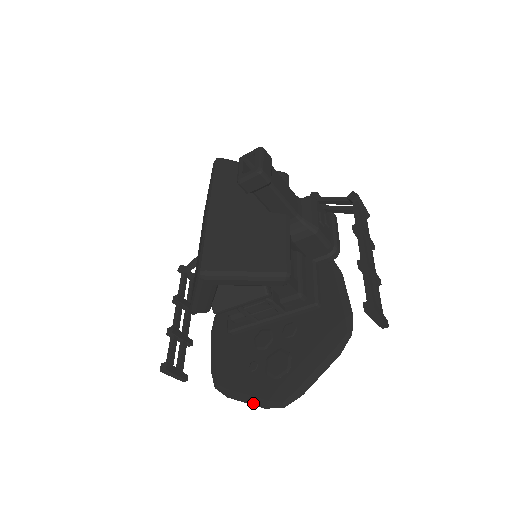
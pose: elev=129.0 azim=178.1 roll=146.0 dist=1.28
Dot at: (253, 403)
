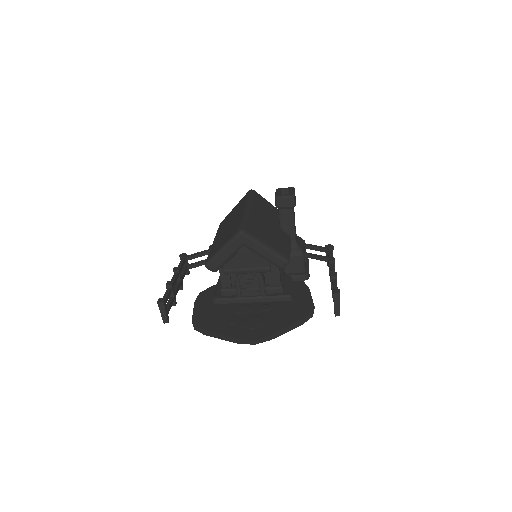
Dot at: (229, 340)
